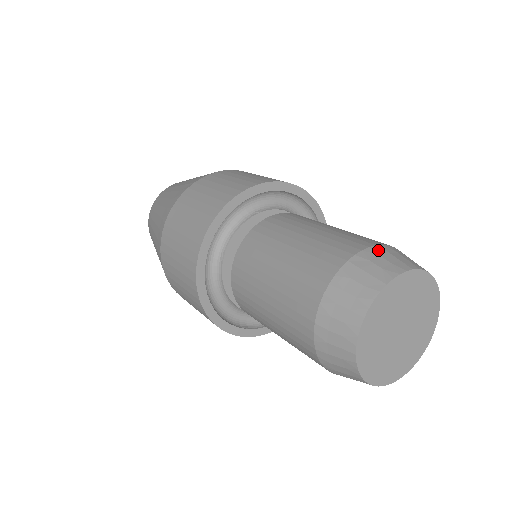
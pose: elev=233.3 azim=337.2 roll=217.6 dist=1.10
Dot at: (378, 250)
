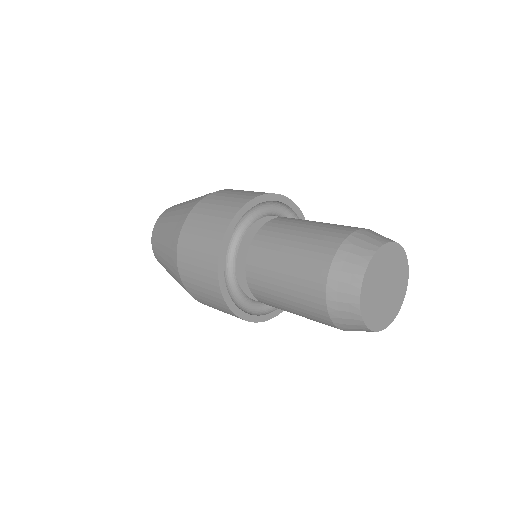
Dot at: (369, 231)
